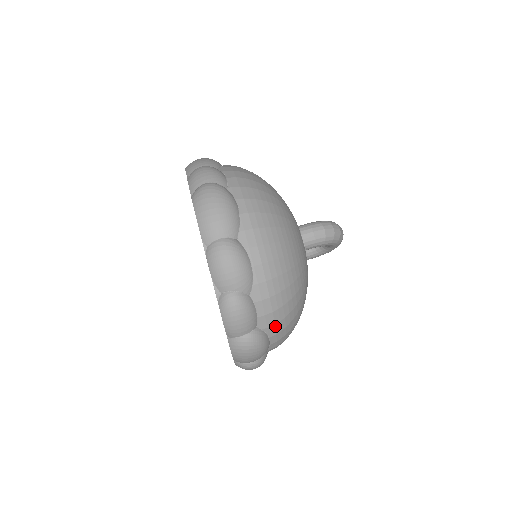
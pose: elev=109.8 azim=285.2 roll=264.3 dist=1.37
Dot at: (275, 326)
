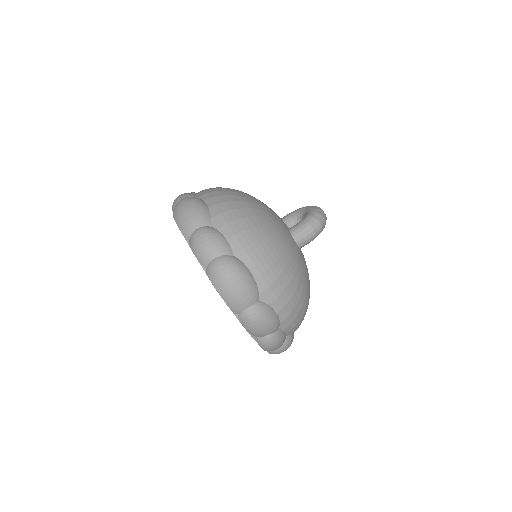
Dot at: occluded
